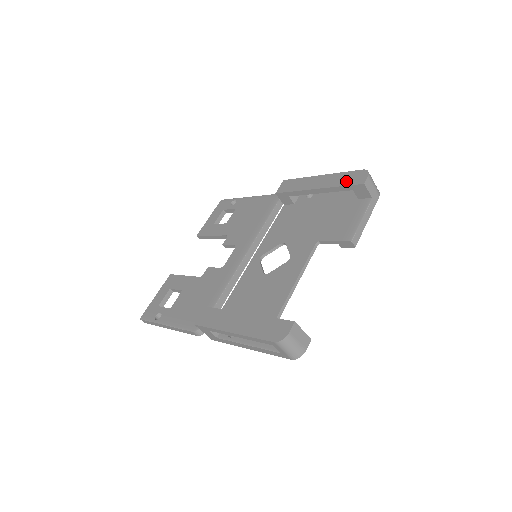
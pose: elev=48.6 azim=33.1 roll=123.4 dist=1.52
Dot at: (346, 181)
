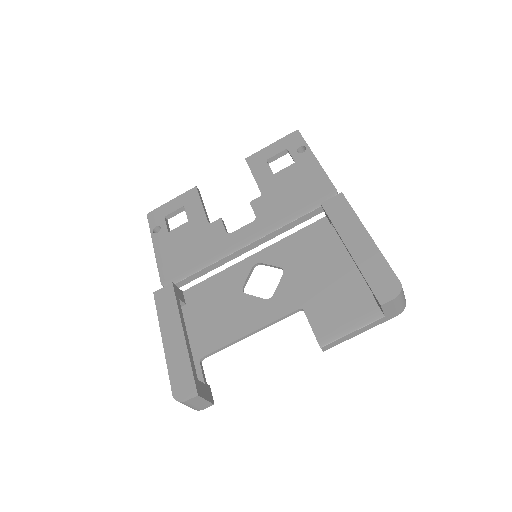
Dot at: (374, 278)
